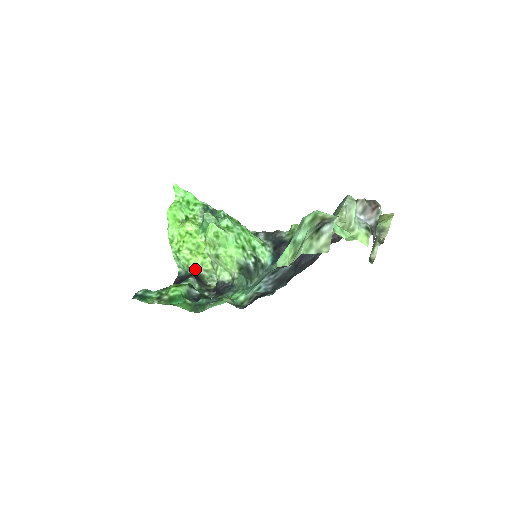
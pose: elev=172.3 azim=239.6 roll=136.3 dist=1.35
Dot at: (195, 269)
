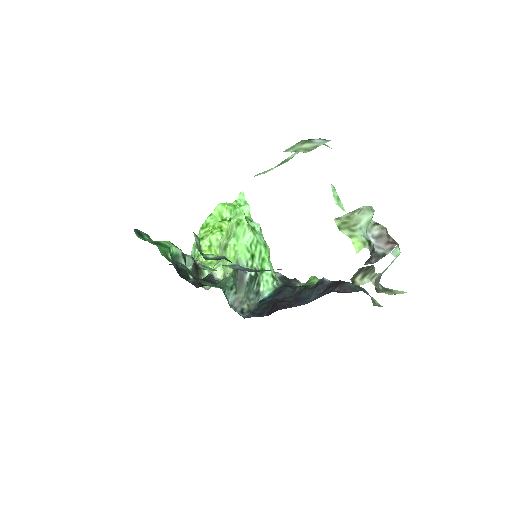
Dot at: (201, 262)
